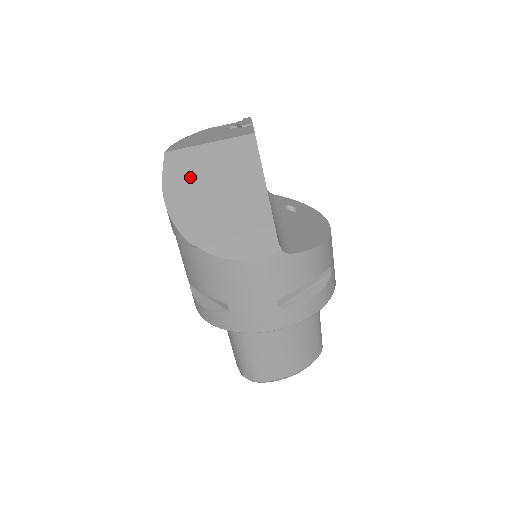
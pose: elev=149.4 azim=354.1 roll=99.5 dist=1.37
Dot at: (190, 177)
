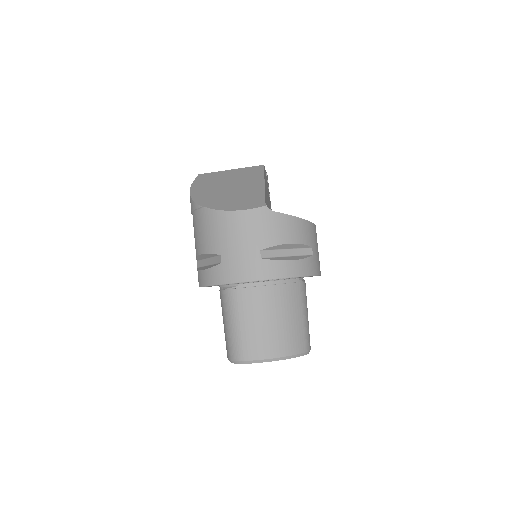
Dot at: (212, 182)
